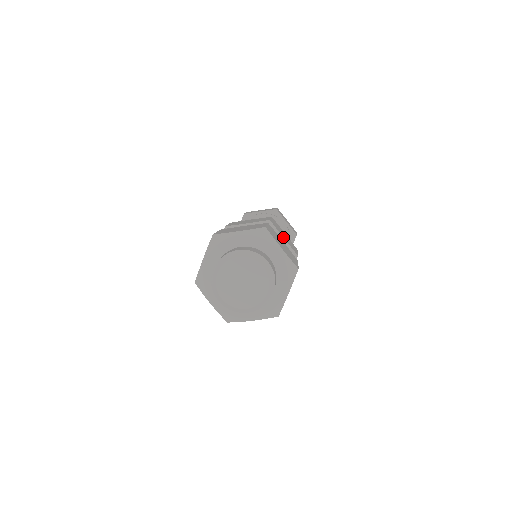
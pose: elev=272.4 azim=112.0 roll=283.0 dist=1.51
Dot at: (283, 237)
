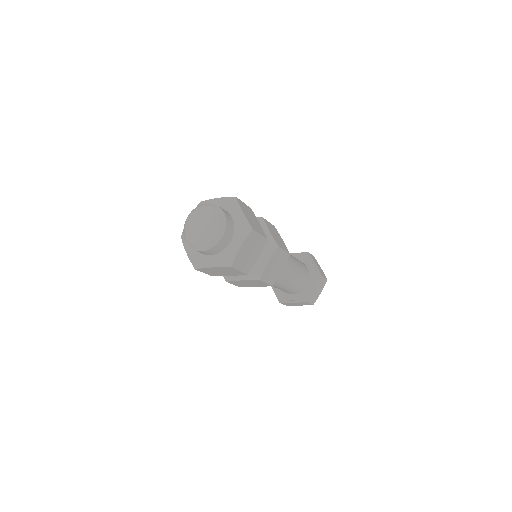
Dot at: occluded
